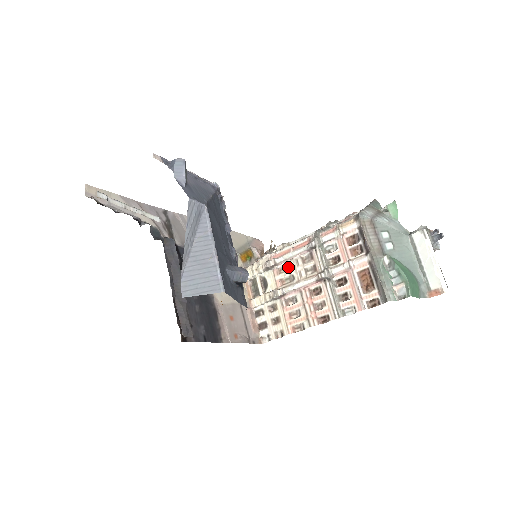
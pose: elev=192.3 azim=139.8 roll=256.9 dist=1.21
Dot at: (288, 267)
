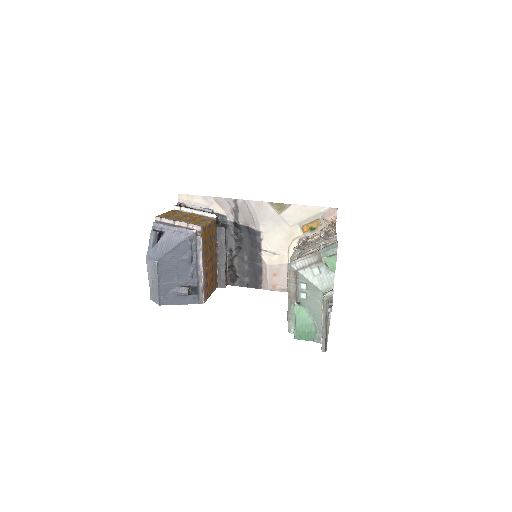
Dot at: occluded
